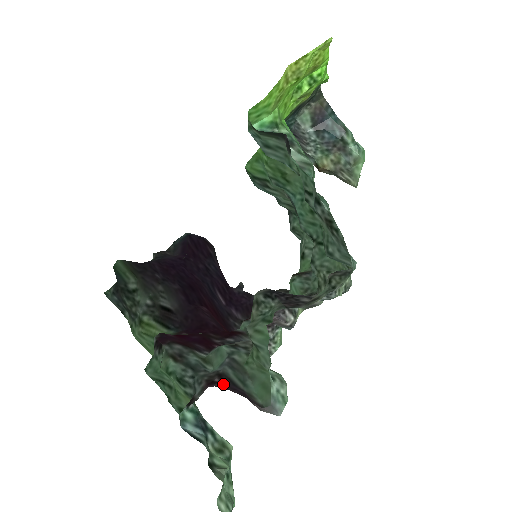
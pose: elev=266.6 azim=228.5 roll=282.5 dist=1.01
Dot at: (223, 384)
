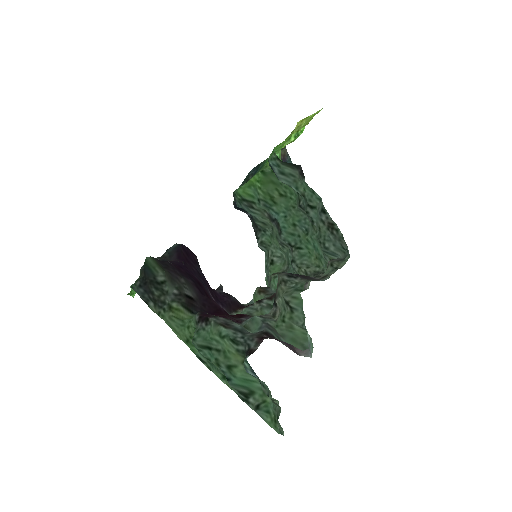
Dot at: (272, 337)
